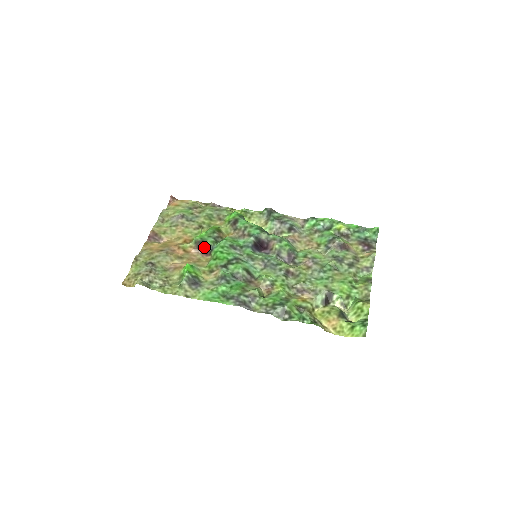
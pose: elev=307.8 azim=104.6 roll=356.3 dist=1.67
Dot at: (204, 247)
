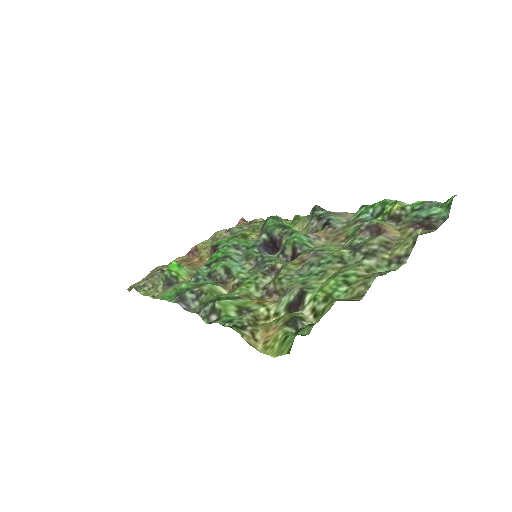
Dot at: occluded
